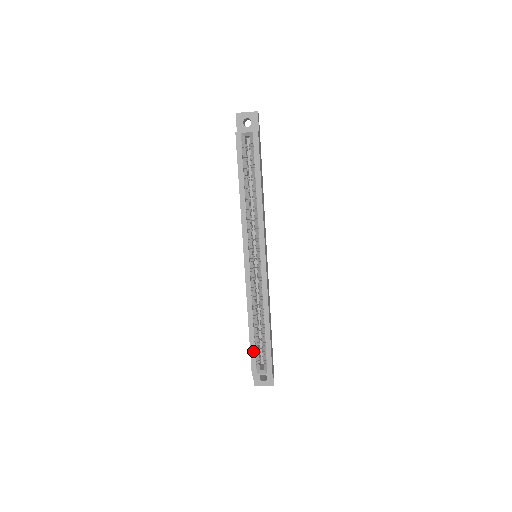
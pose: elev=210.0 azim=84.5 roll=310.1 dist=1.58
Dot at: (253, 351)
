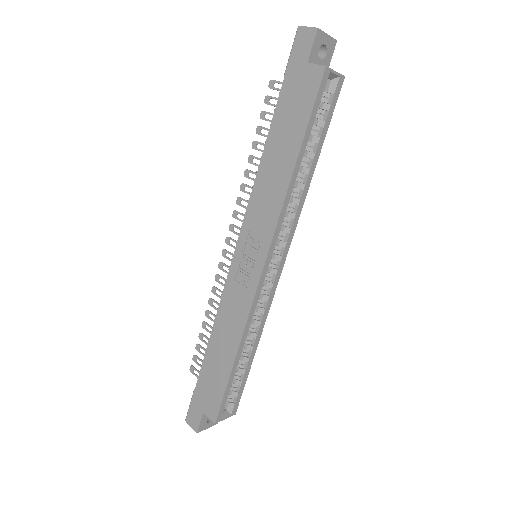
Dot at: (228, 391)
